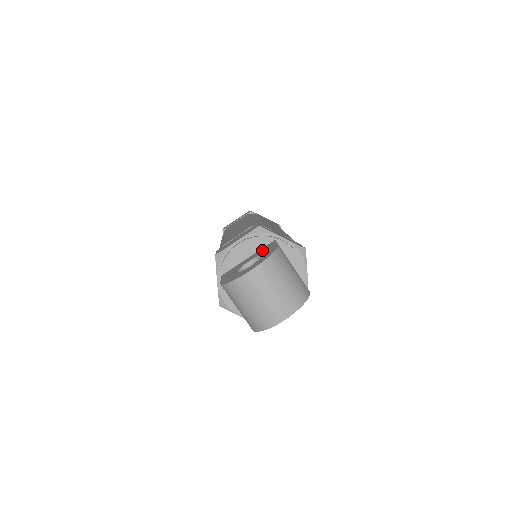
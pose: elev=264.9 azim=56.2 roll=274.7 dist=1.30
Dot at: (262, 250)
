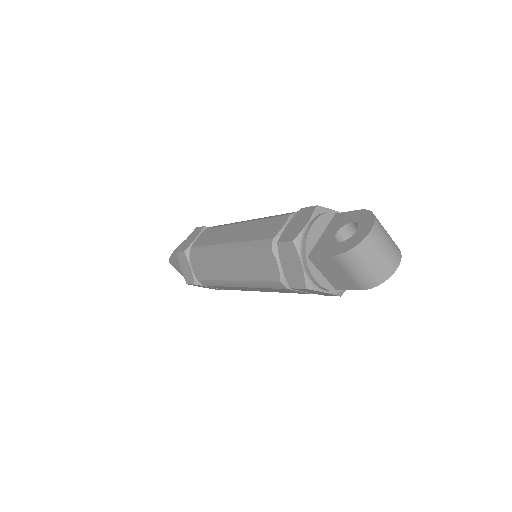
Dot at: (337, 222)
